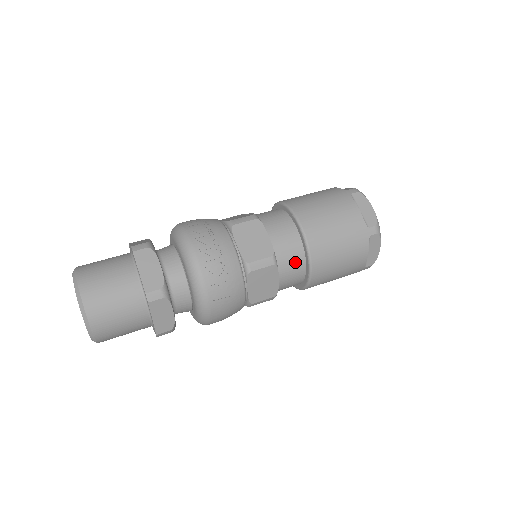
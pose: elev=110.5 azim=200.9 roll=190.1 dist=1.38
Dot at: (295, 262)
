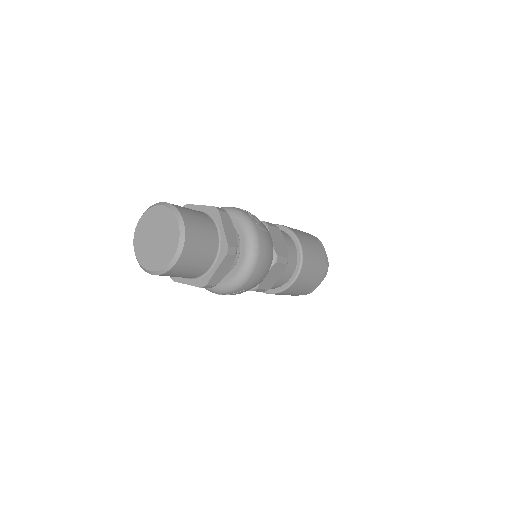
Dot at: (288, 238)
